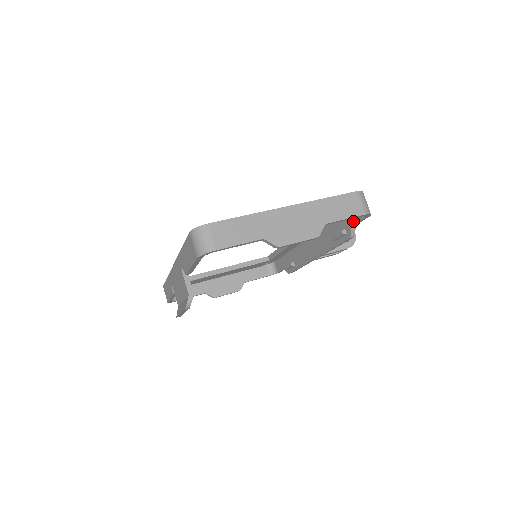
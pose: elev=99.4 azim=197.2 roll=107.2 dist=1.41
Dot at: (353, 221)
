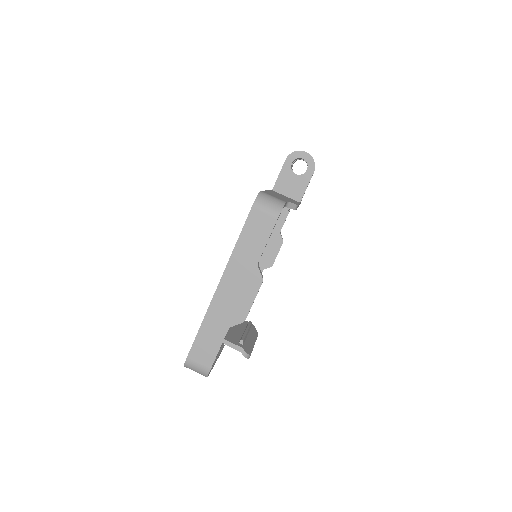
Dot at: occluded
